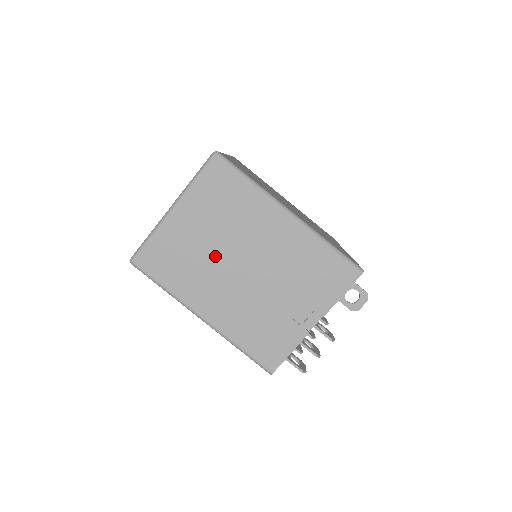
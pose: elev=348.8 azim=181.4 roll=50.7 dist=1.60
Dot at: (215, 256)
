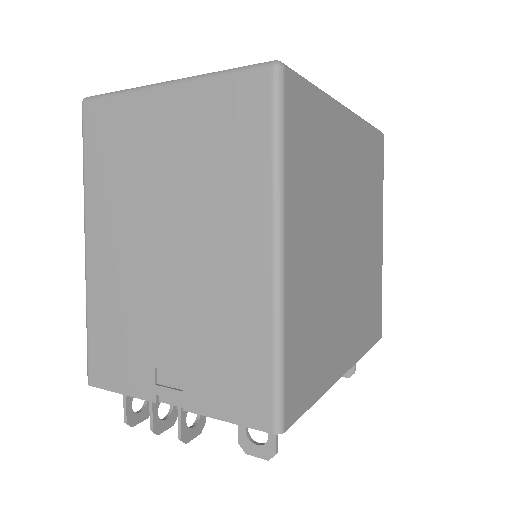
Dot at: (154, 196)
